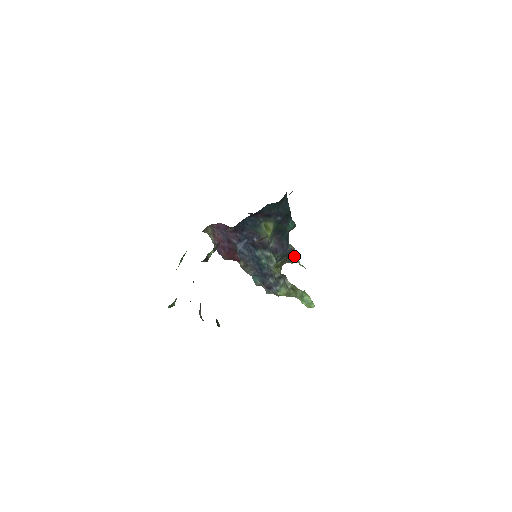
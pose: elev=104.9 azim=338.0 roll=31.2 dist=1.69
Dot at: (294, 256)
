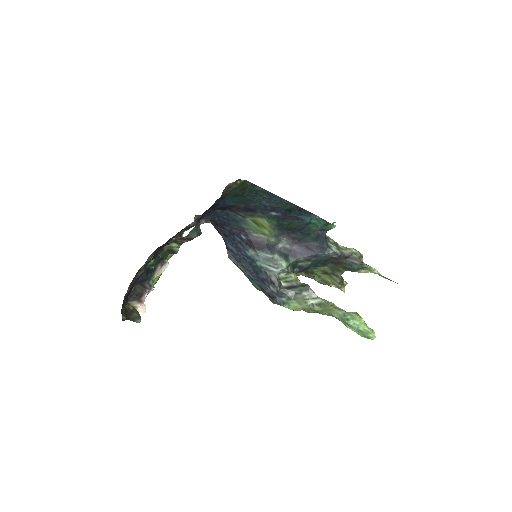
Dot at: (353, 263)
